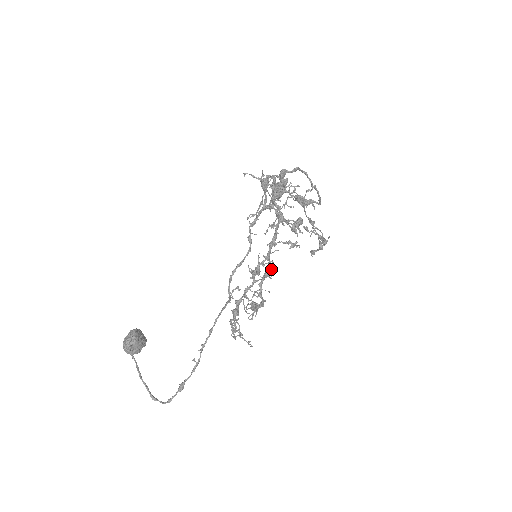
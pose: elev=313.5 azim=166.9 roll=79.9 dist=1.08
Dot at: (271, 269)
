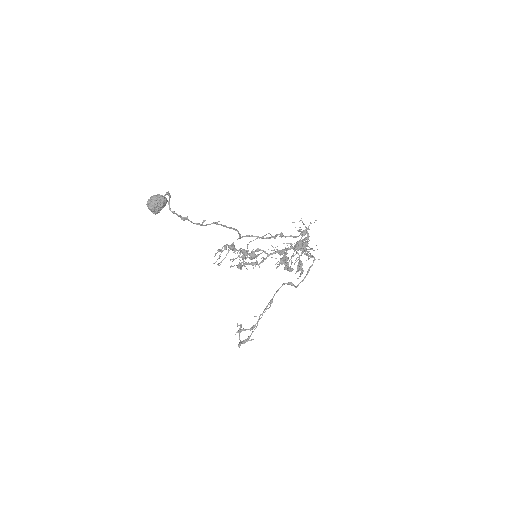
Dot at: occluded
